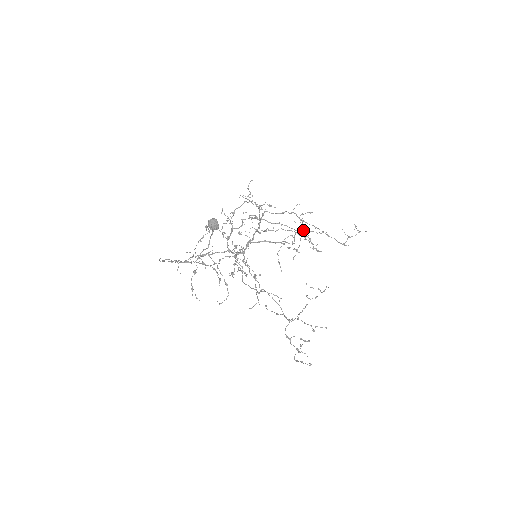
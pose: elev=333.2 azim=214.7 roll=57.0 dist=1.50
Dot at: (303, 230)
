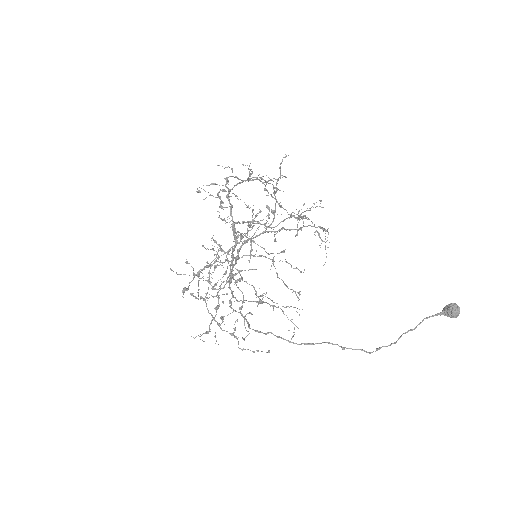
Dot at: occluded
